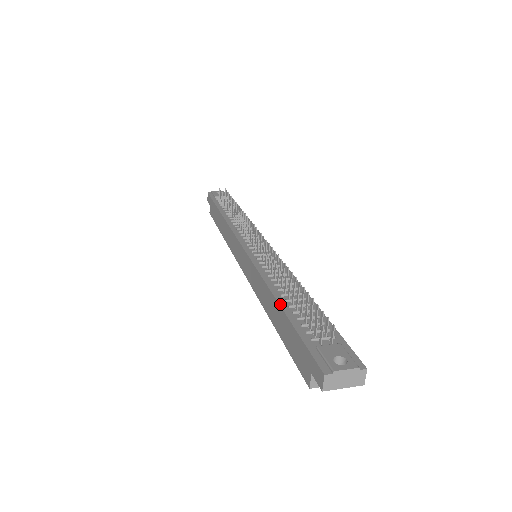
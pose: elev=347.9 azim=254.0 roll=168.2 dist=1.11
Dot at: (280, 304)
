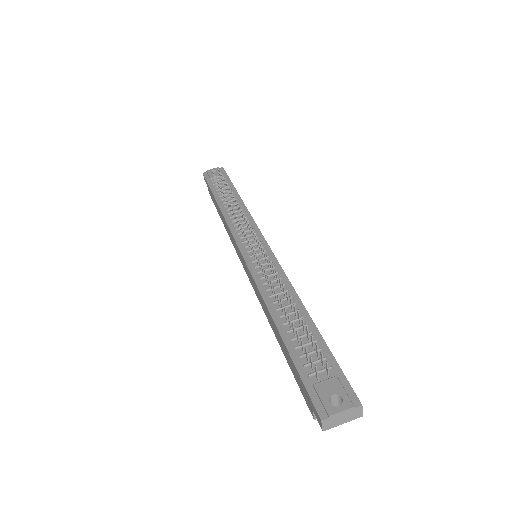
Dot at: (278, 330)
